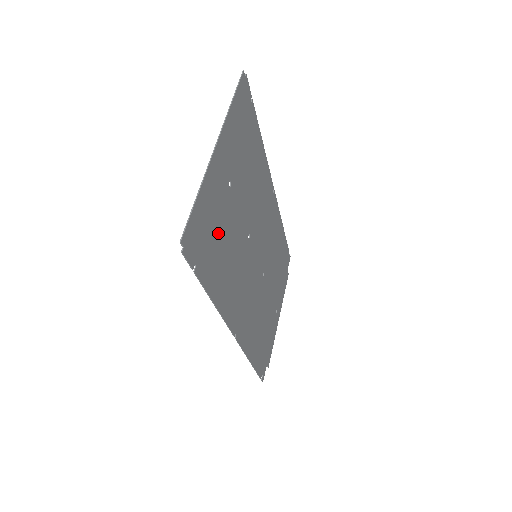
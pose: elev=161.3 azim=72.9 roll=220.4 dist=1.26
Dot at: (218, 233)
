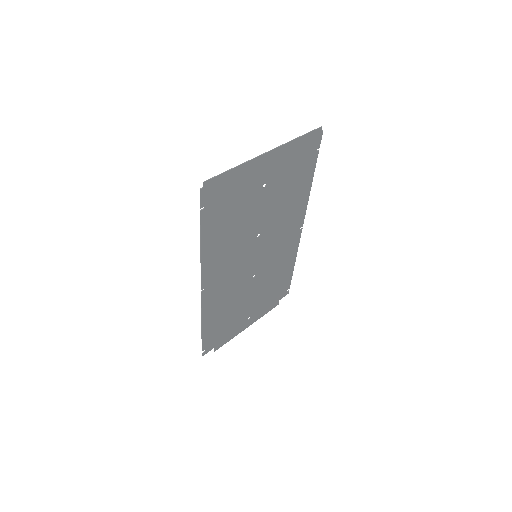
Dot at: (234, 206)
